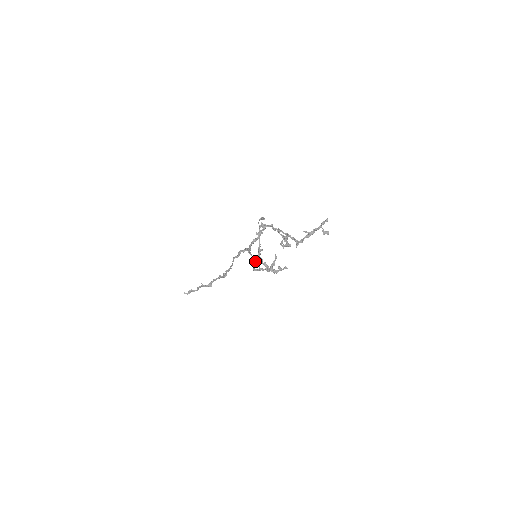
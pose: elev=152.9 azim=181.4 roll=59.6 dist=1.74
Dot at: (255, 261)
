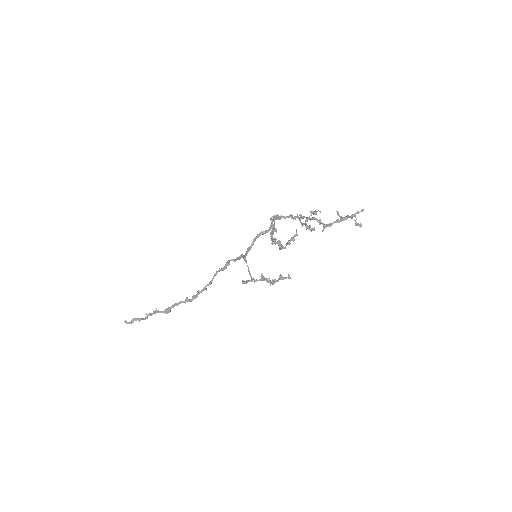
Dot at: occluded
